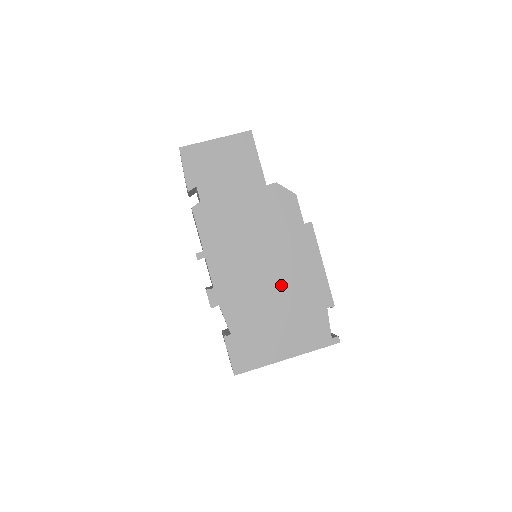
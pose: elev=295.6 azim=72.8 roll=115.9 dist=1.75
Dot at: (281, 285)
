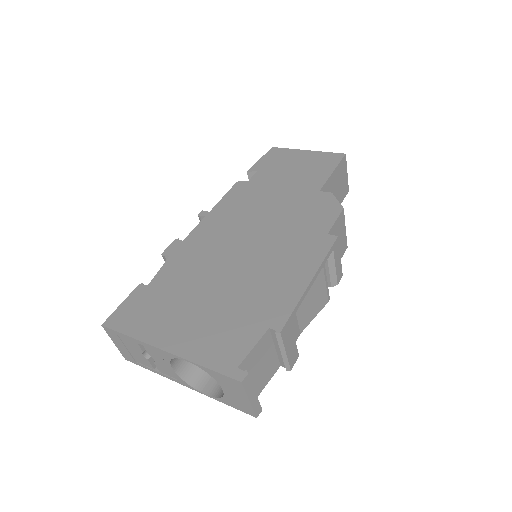
Dot at: (243, 273)
